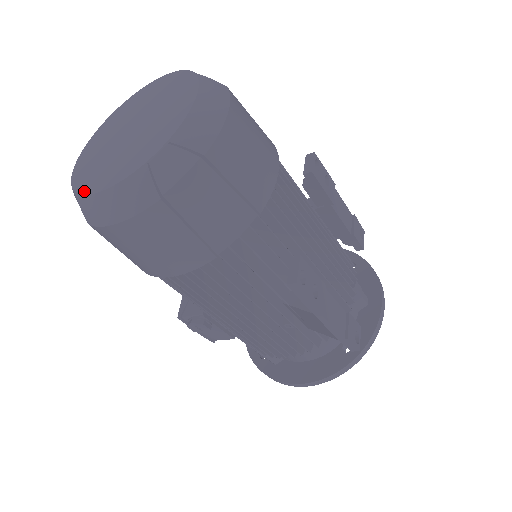
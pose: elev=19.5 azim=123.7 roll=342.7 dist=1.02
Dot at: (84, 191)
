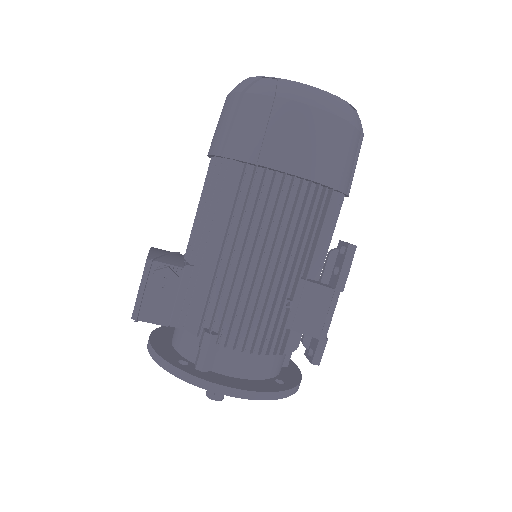
Dot at: (292, 81)
